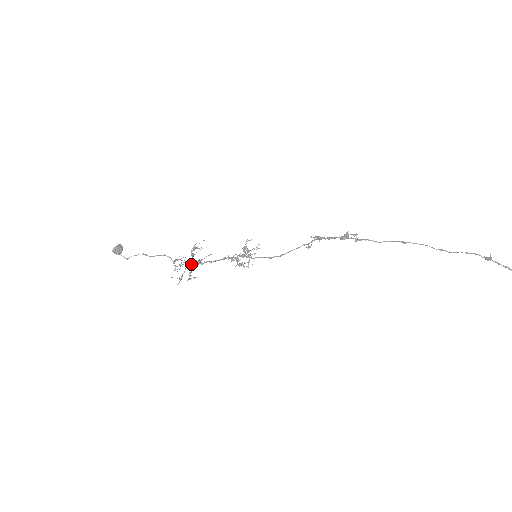
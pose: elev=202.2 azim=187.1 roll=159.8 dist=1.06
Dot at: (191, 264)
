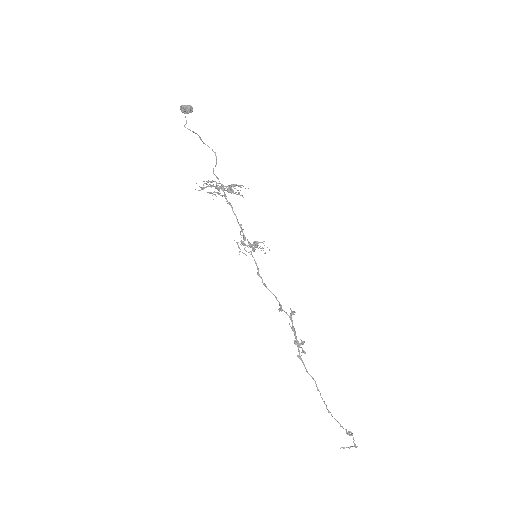
Dot at: (222, 188)
